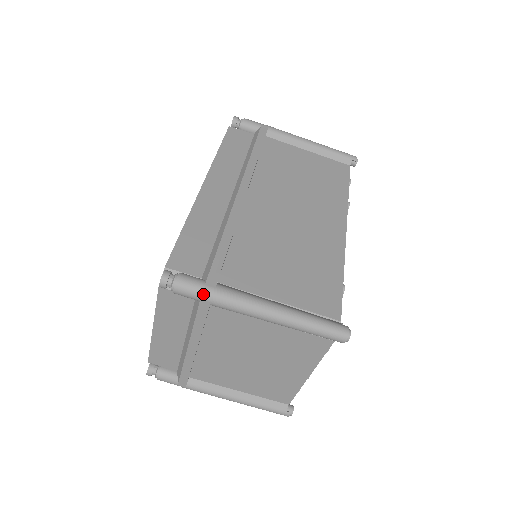
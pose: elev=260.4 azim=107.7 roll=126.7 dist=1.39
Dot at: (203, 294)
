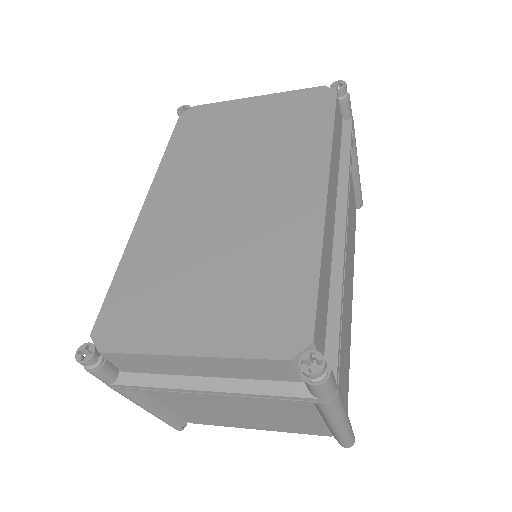
Dot at: (330, 397)
